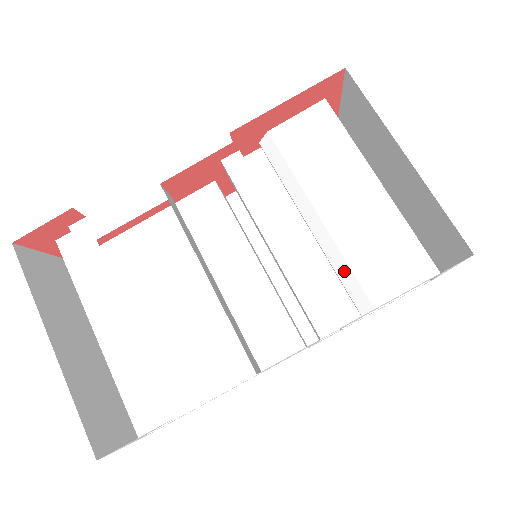
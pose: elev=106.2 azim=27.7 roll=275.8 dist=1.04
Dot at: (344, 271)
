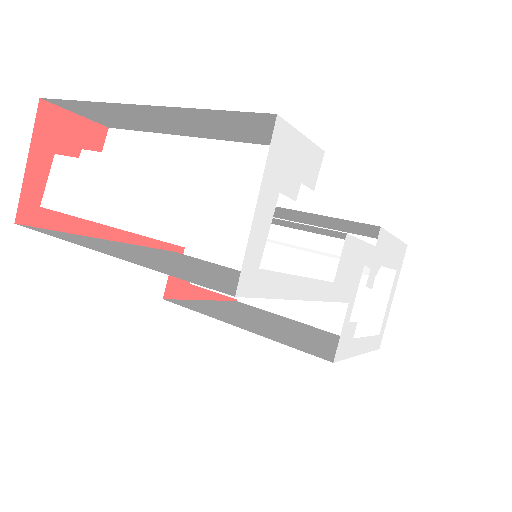
Dot at: occluded
